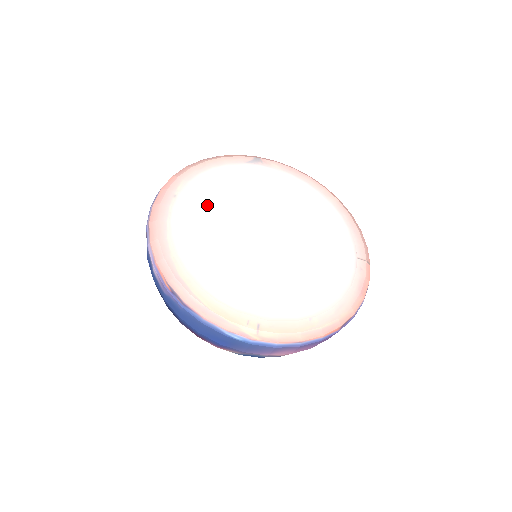
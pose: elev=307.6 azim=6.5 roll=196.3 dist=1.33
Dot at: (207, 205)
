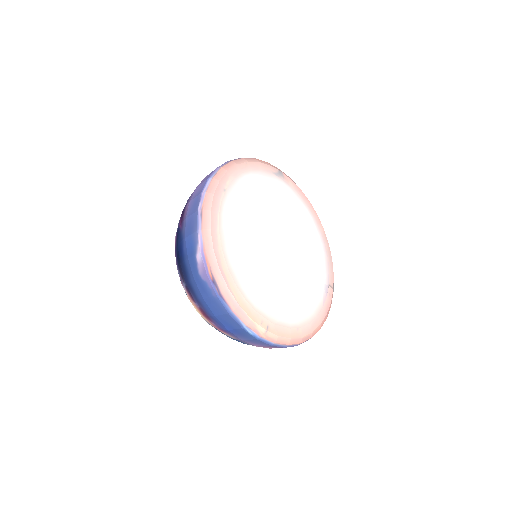
Dot at: (245, 207)
